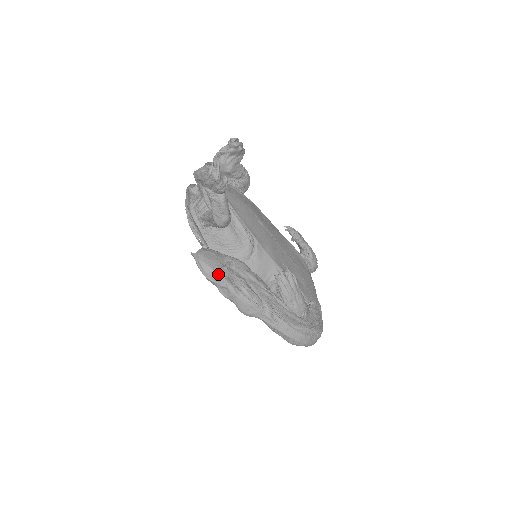
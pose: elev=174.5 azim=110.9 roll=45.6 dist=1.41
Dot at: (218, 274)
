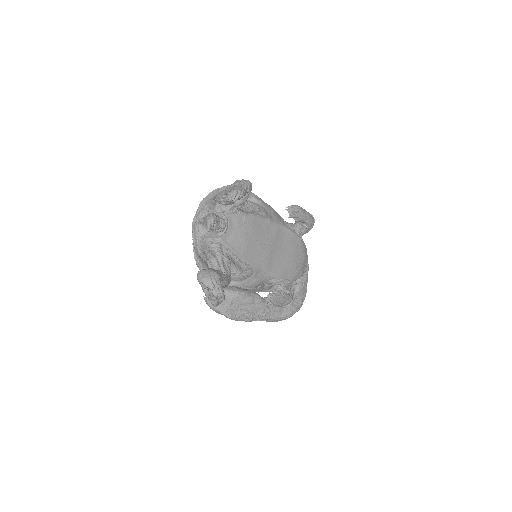
Dot at: (223, 314)
